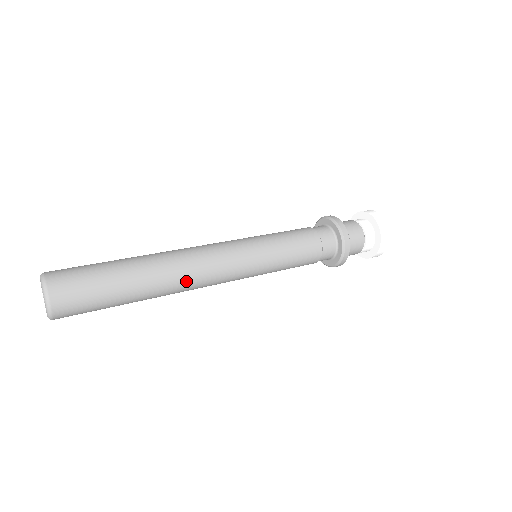
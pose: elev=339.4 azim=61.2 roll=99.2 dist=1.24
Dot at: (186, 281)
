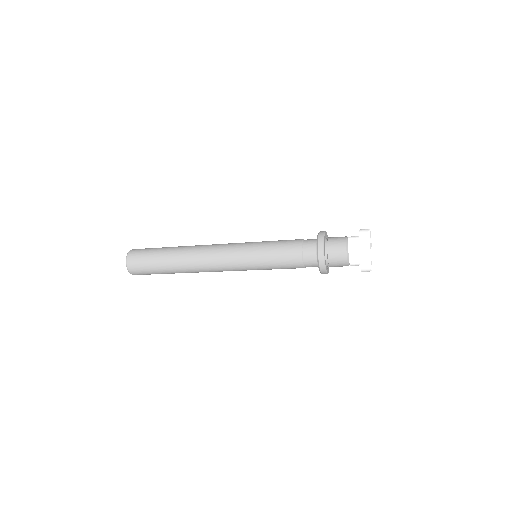
Dot at: (196, 254)
